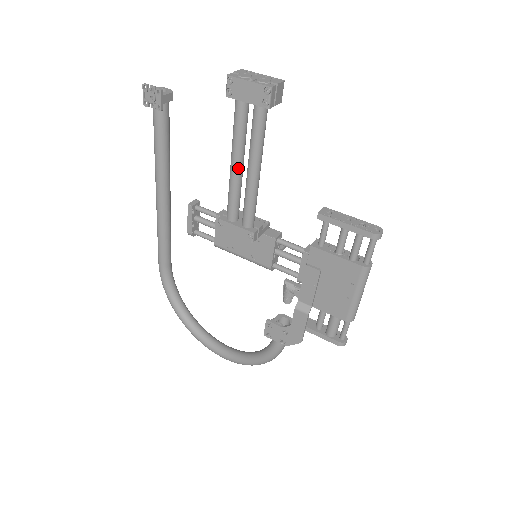
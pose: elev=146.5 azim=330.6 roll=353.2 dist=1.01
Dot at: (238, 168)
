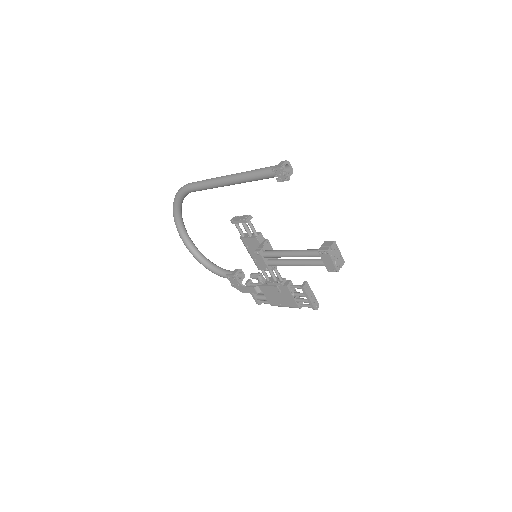
Dot at: occluded
